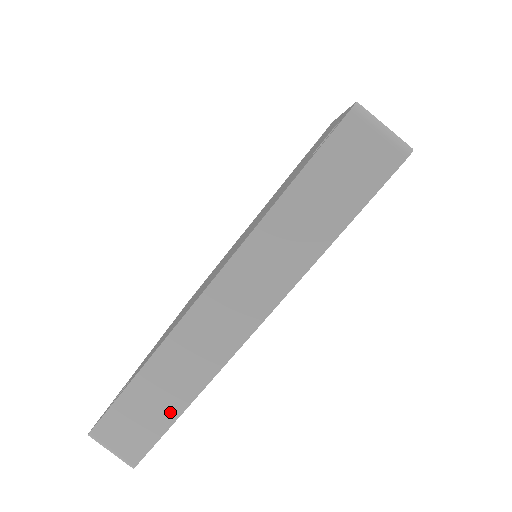
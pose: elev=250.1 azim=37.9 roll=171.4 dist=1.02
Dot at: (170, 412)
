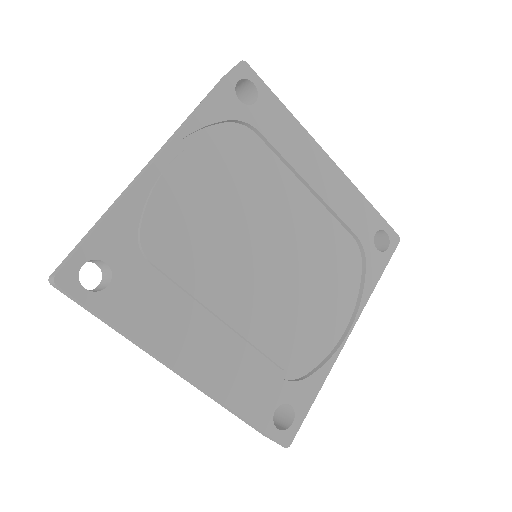
Dot at: (97, 226)
